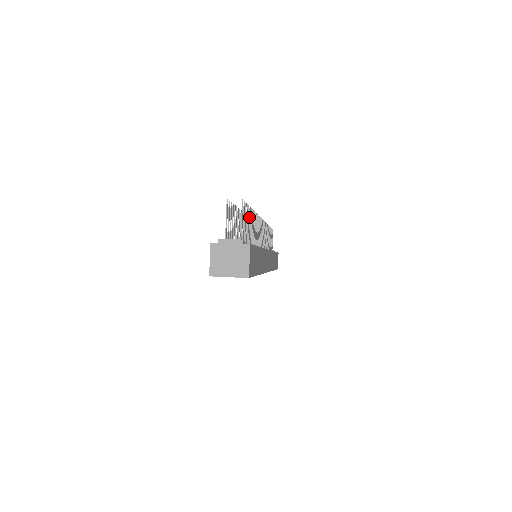
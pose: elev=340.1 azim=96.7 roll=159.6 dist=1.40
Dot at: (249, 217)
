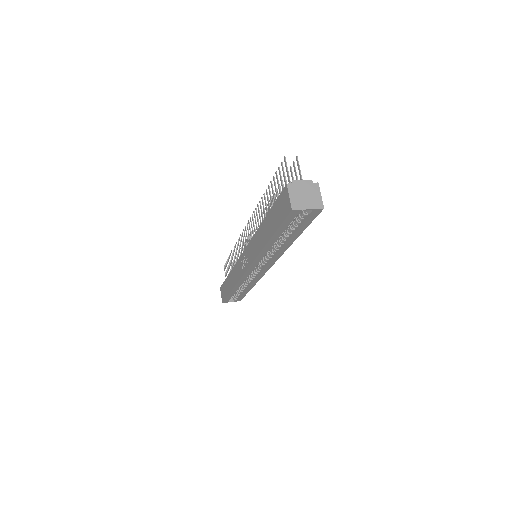
Dot at: occluded
